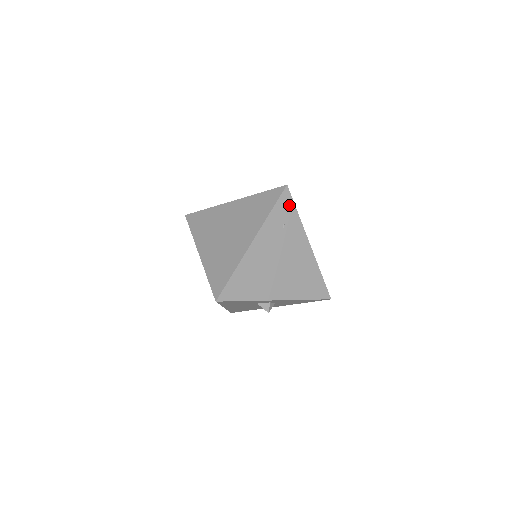
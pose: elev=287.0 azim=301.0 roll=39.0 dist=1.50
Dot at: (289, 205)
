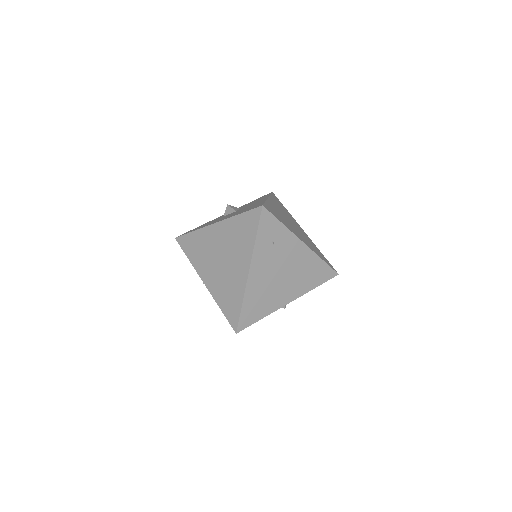
Dot at: (271, 222)
